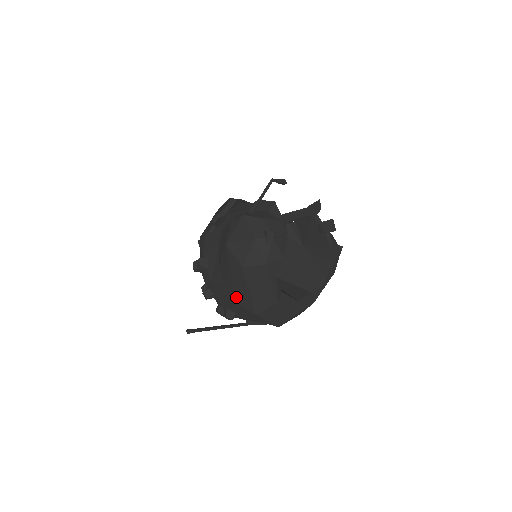
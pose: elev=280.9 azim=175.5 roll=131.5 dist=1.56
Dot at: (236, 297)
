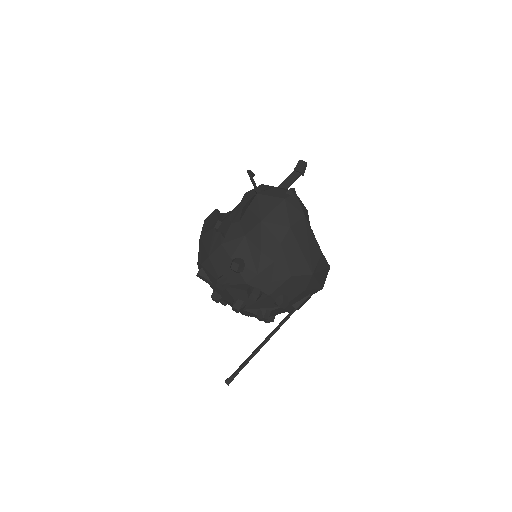
Dot at: (290, 268)
